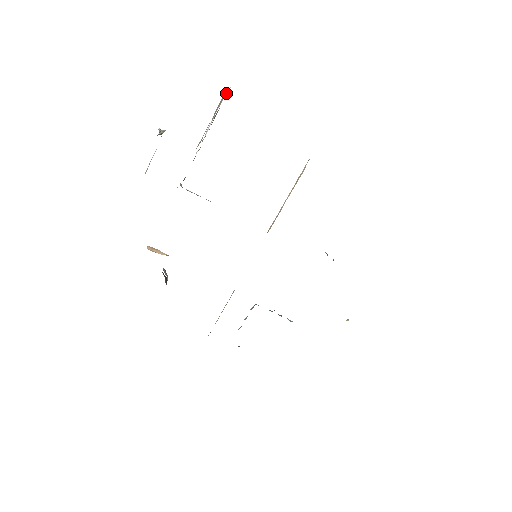
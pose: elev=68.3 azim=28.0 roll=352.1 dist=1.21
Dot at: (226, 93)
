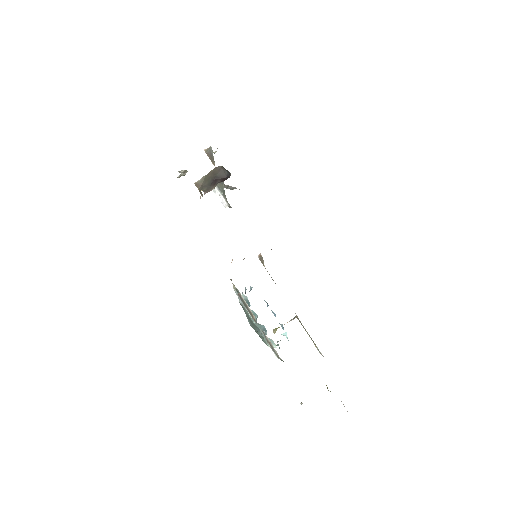
Dot at: (233, 188)
